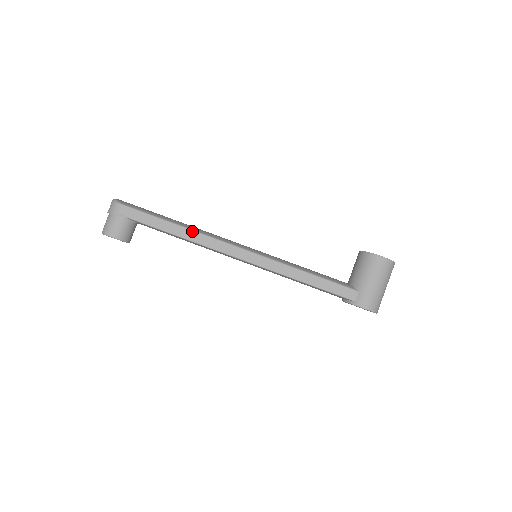
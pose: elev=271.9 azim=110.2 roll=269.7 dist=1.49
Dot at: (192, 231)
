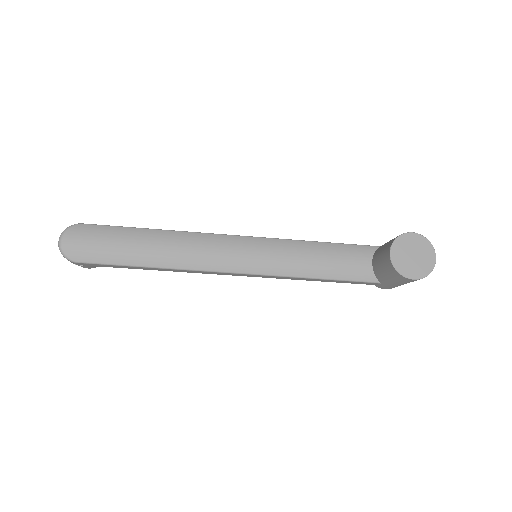
Dot at: (172, 270)
